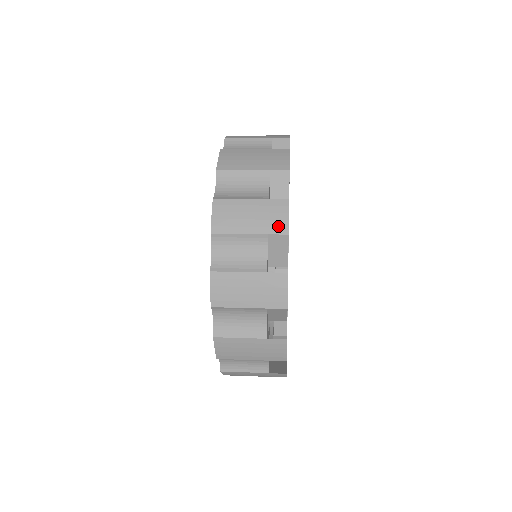
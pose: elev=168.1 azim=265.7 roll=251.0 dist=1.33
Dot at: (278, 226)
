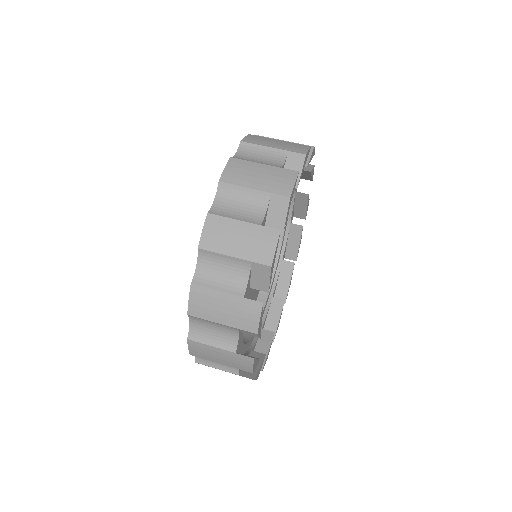
Dot at: occluded
